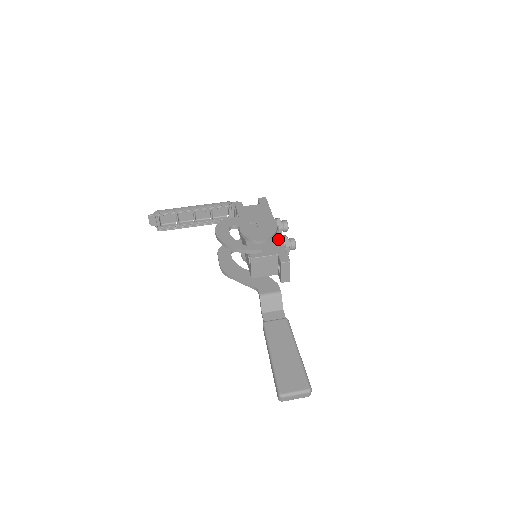
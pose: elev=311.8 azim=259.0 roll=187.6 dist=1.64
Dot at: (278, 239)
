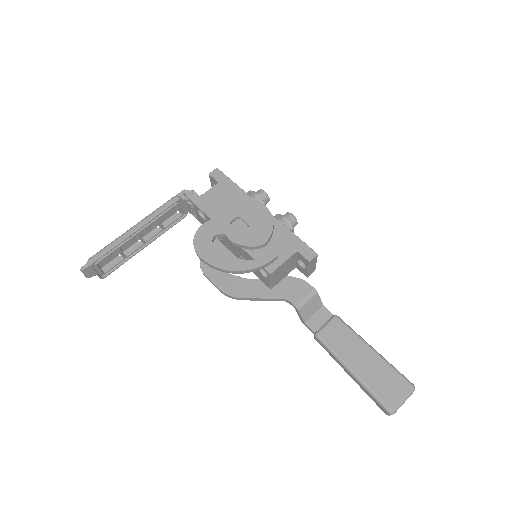
Dot at: (280, 228)
